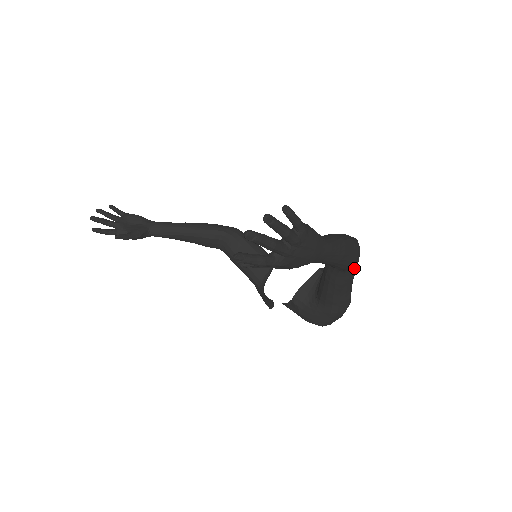
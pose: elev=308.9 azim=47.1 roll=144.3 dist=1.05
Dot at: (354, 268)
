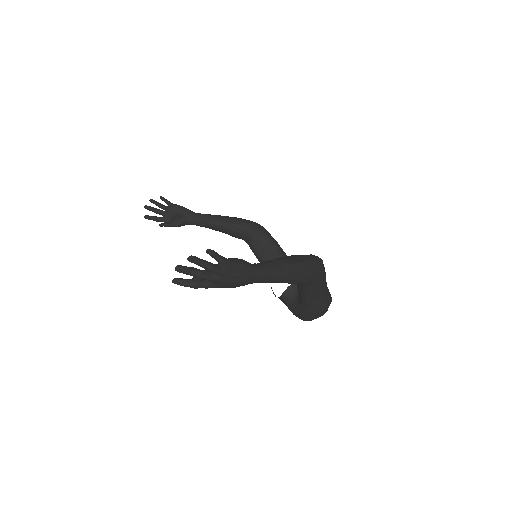
Dot at: (317, 282)
